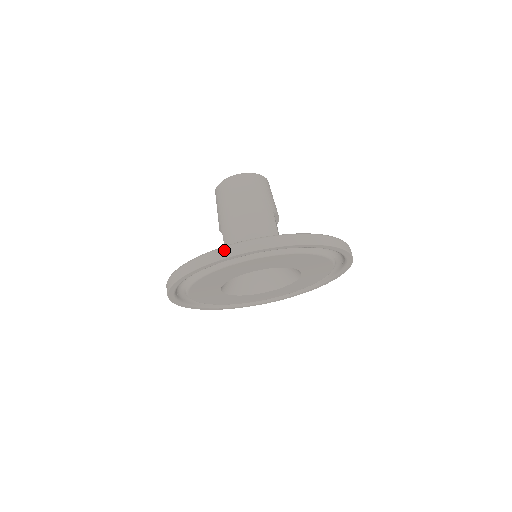
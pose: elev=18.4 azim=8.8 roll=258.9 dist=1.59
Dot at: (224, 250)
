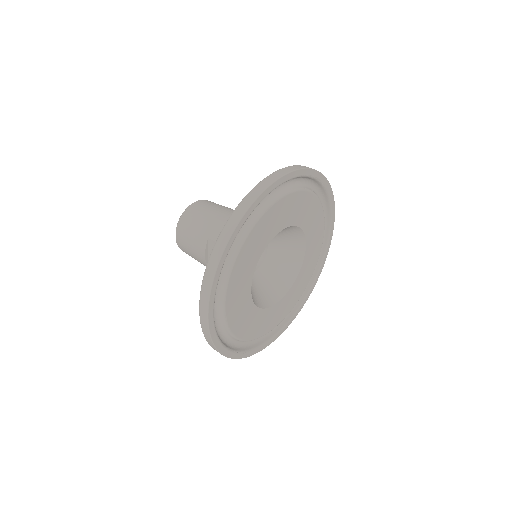
Dot at: (269, 177)
